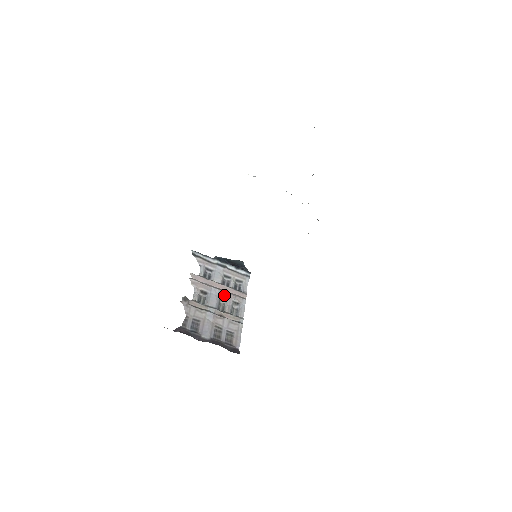
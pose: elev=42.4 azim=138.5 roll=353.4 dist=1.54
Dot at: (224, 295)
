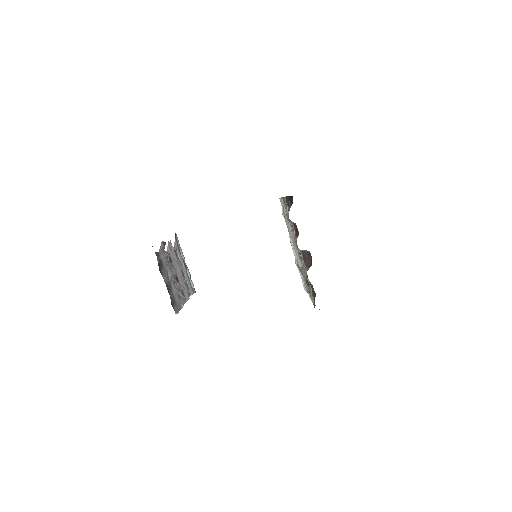
Dot at: (180, 278)
